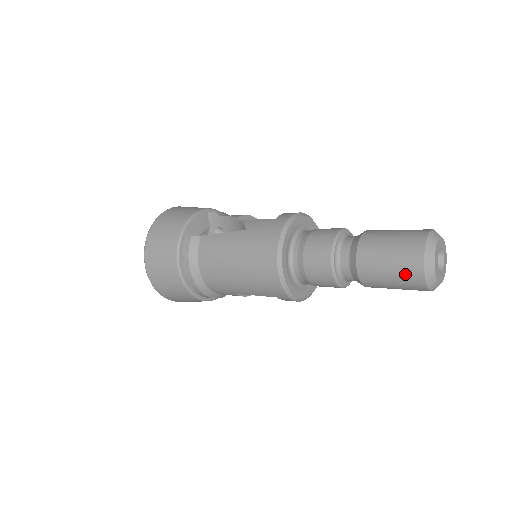
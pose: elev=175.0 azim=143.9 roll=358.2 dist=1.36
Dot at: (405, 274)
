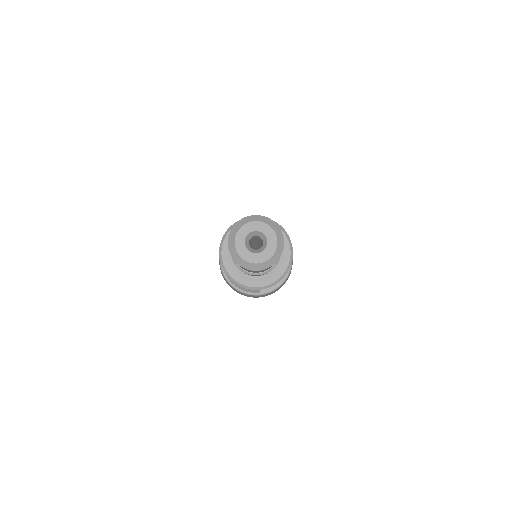
Dot at: occluded
